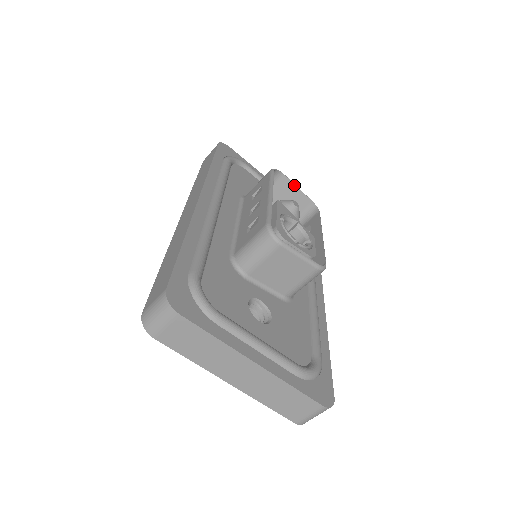
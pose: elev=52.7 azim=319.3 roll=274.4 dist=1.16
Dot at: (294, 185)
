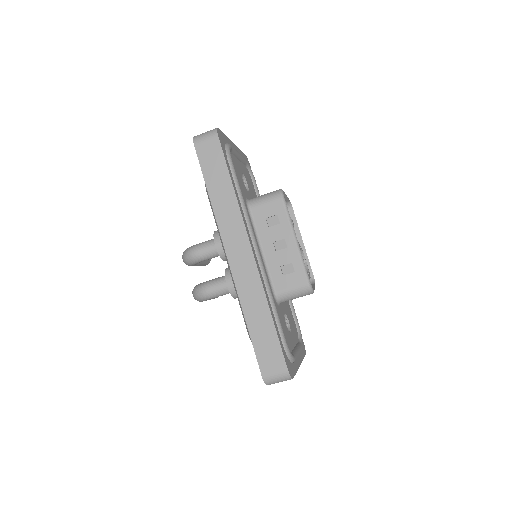
Dot at: (285, 195)
